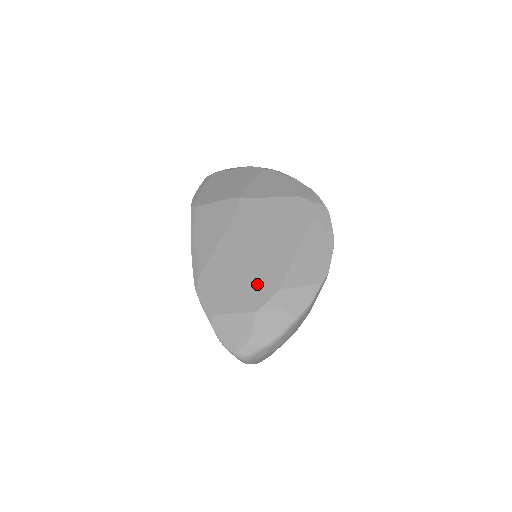
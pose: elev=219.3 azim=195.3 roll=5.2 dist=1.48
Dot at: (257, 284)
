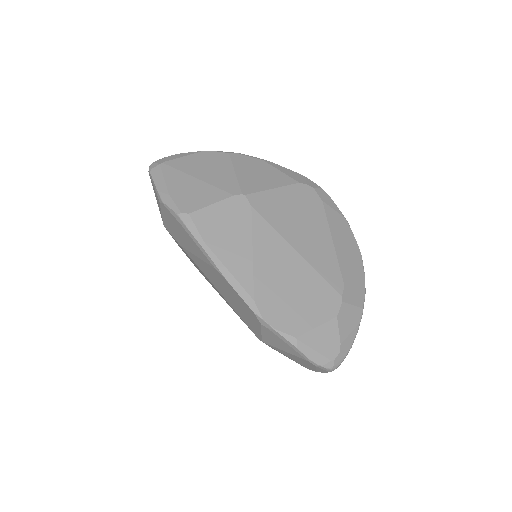
Dot at: (322, 288)
